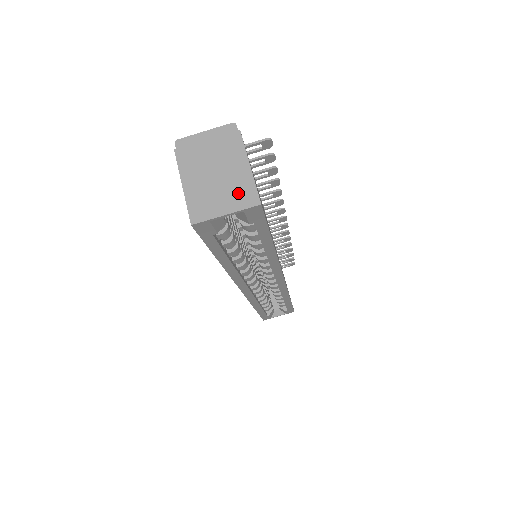
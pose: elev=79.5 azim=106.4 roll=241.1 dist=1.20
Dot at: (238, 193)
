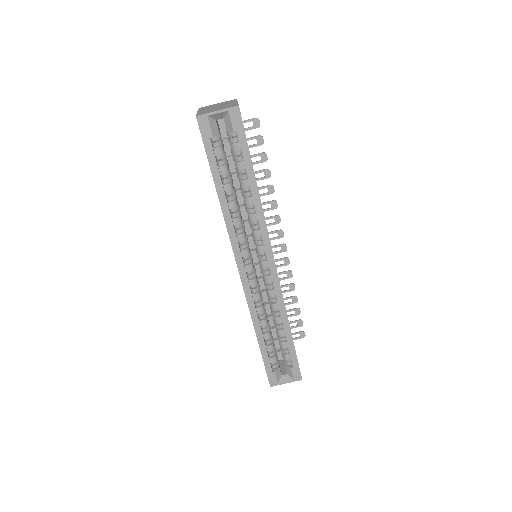
Dot at: (227, 107)
